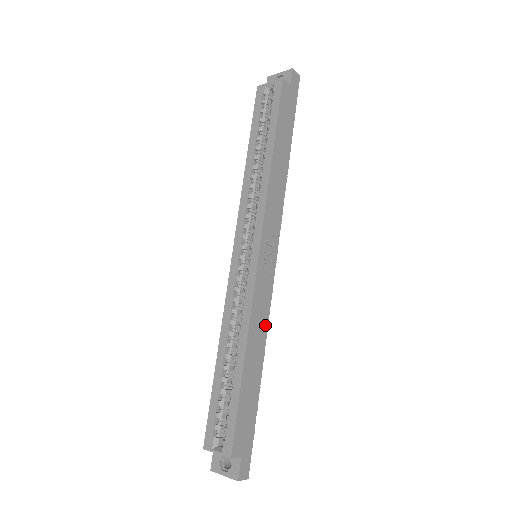
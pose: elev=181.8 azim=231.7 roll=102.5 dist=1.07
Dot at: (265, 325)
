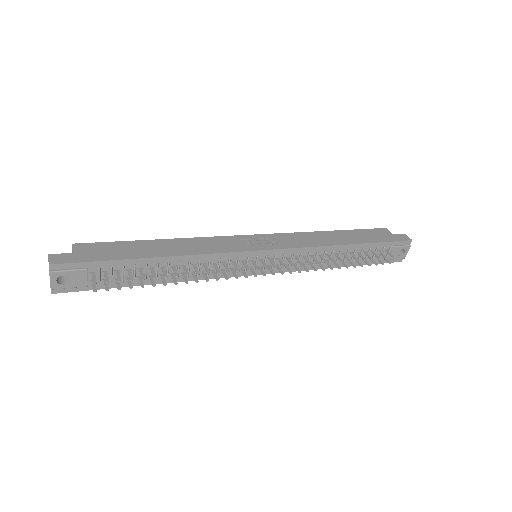
Dot at: (201, 252)
